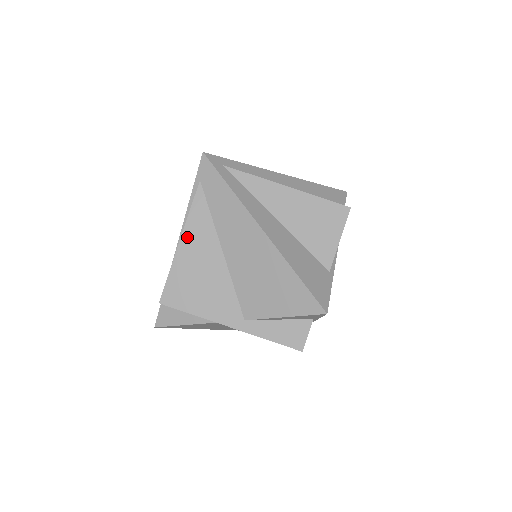
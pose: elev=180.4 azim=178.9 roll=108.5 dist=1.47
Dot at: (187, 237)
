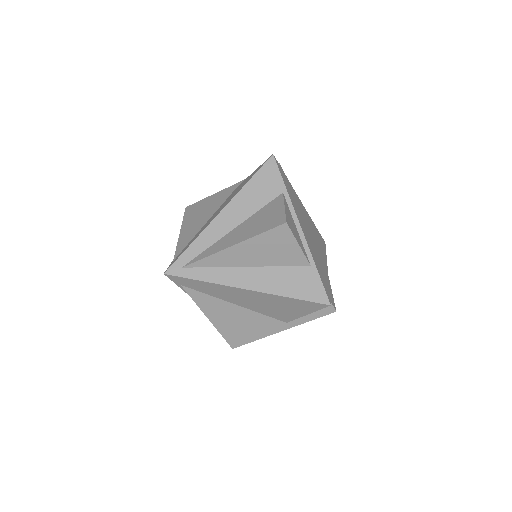
Dot at: (209, 314)
